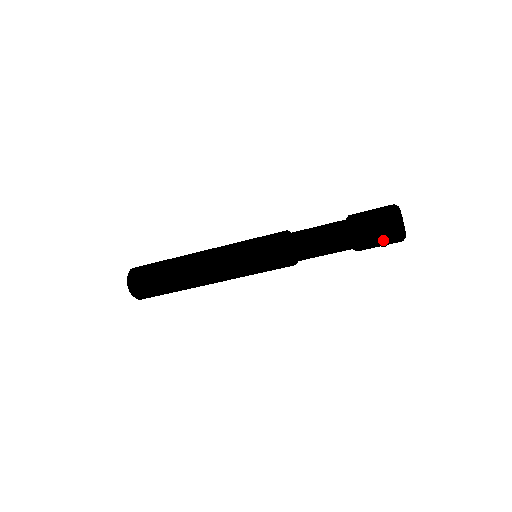
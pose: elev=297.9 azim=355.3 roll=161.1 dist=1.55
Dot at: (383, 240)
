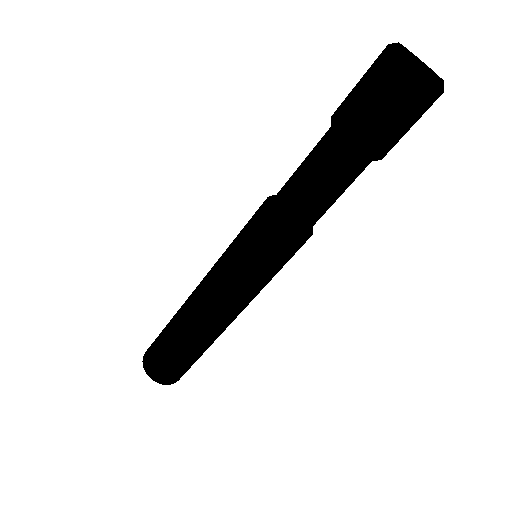
Dot at: (414, 121)
